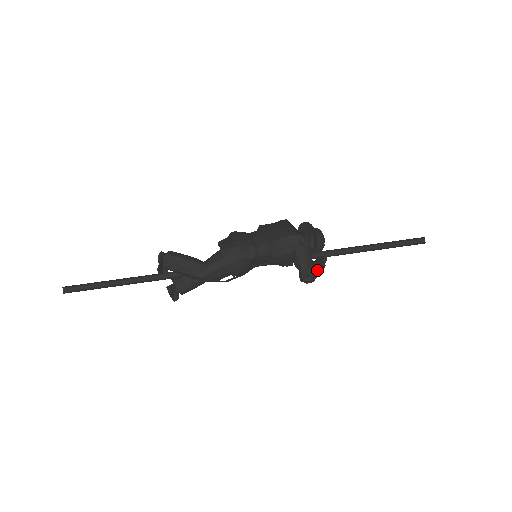
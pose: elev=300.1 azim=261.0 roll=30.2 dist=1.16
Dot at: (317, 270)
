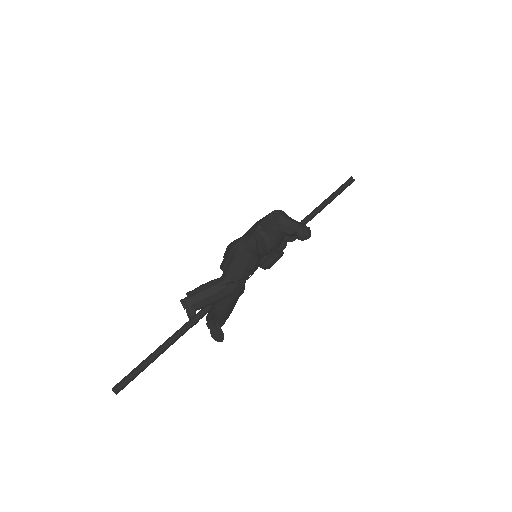
Dot at: occluded
